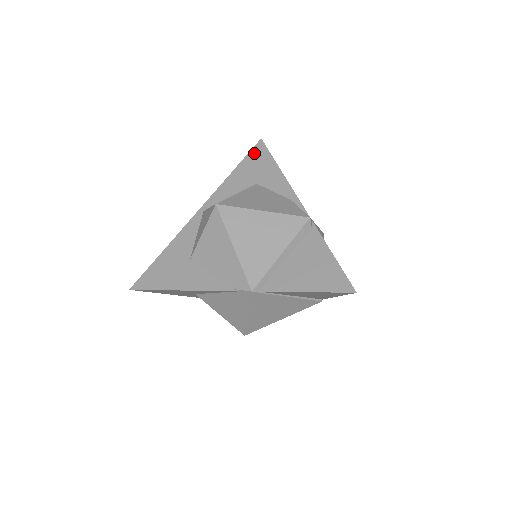
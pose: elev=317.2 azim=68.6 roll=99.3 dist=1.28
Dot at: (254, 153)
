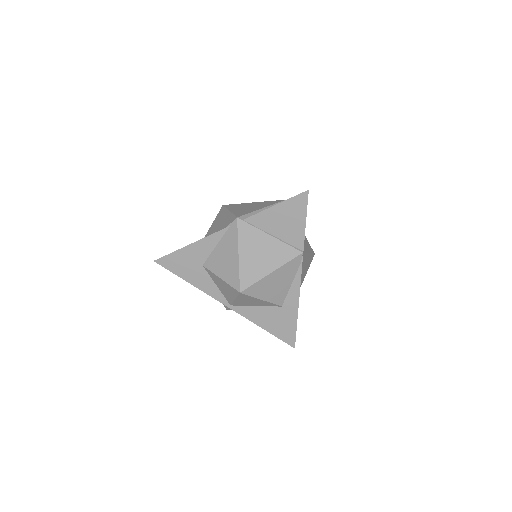
Dot at: occluded
